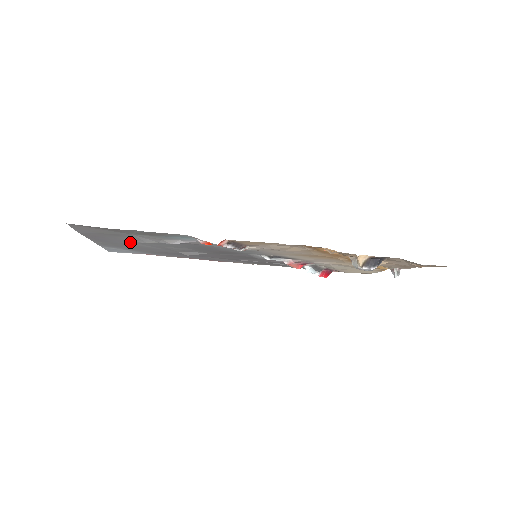
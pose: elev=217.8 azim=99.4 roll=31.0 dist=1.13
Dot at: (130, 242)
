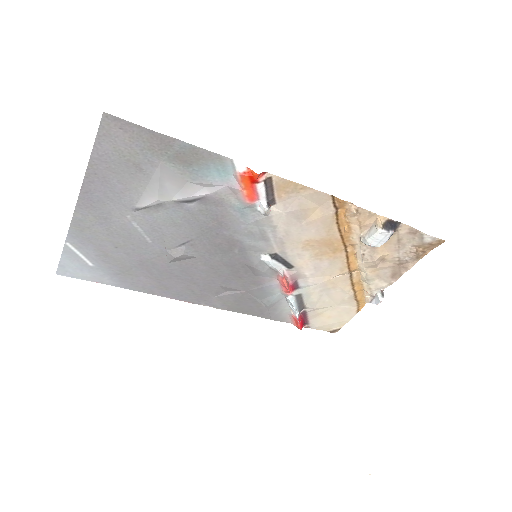
Dot at: (127, 209)
